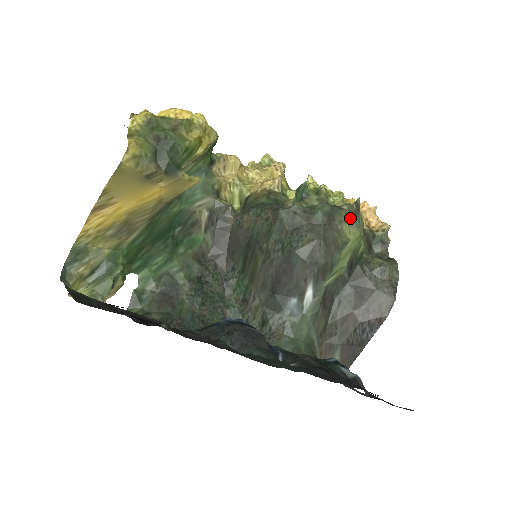
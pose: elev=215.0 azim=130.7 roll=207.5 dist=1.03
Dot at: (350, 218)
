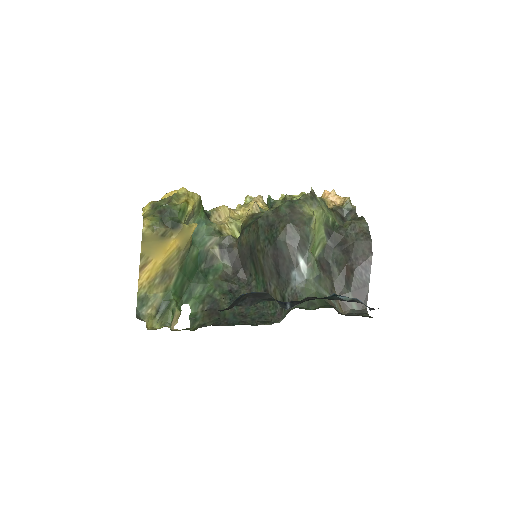
Dot at: (308, 202)
